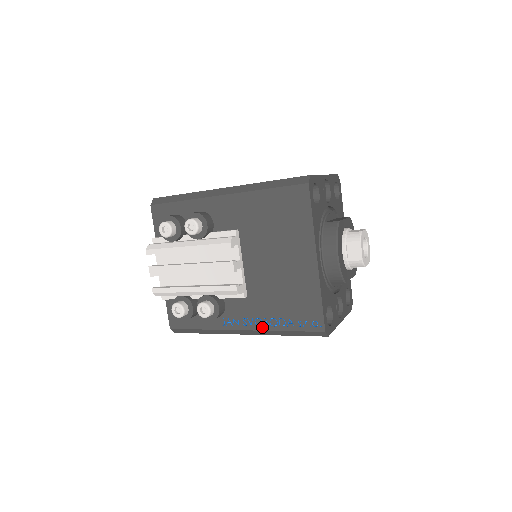
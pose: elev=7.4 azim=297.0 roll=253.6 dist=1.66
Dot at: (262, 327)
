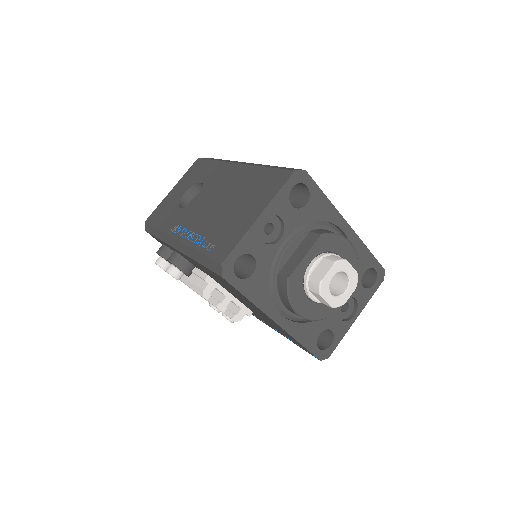
Dot at: (278, 332)
